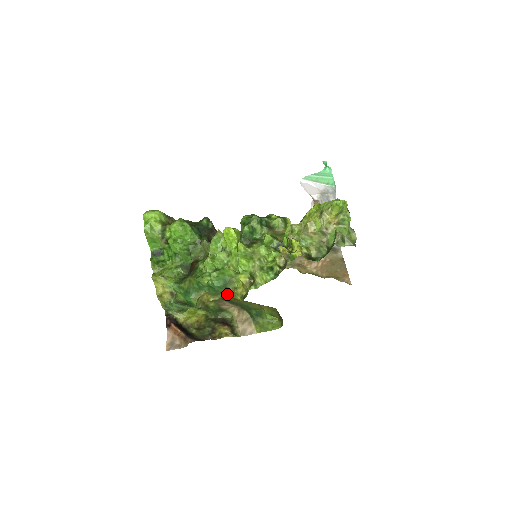
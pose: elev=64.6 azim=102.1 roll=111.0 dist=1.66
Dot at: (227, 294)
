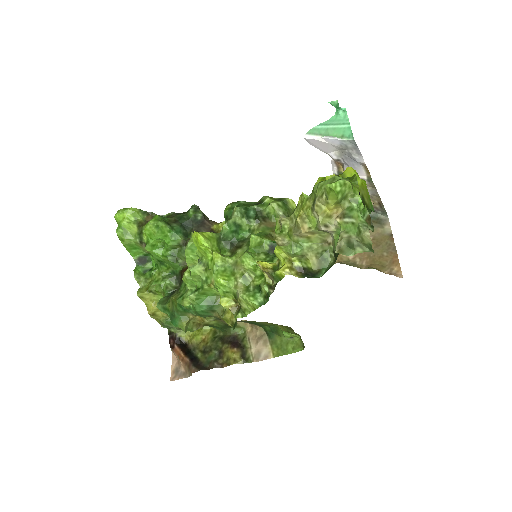
Dot at: occluded
